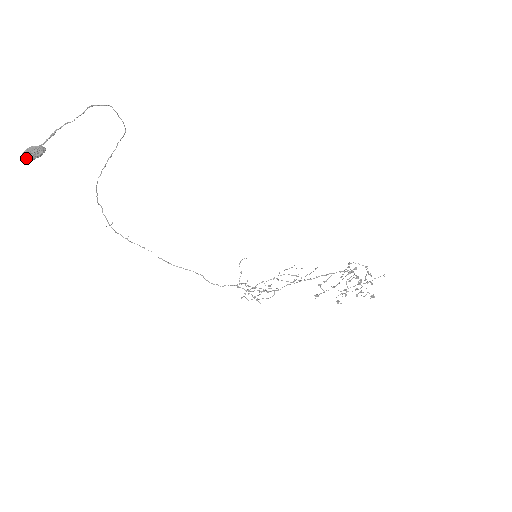
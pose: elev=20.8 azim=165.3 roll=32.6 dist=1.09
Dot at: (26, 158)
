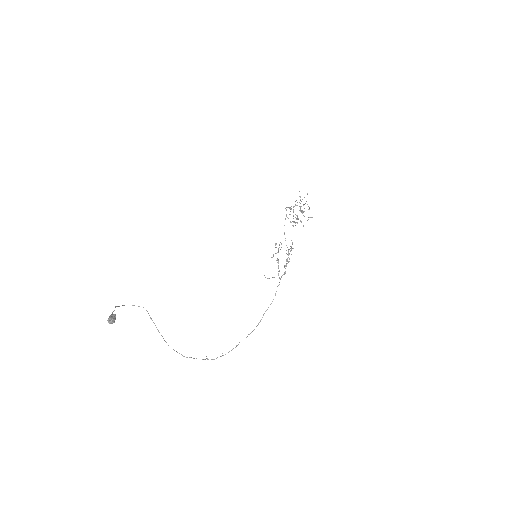
Dot at: (111, 321)
